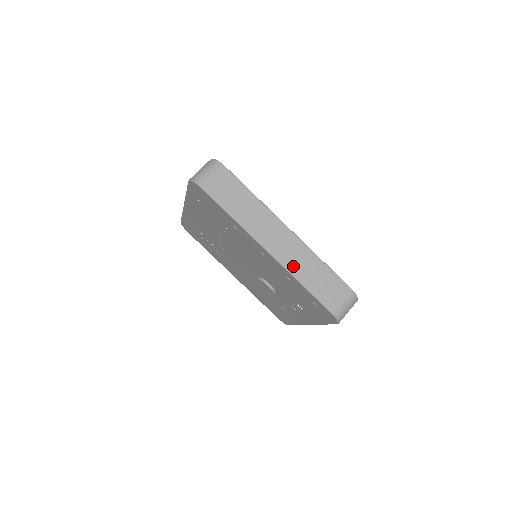
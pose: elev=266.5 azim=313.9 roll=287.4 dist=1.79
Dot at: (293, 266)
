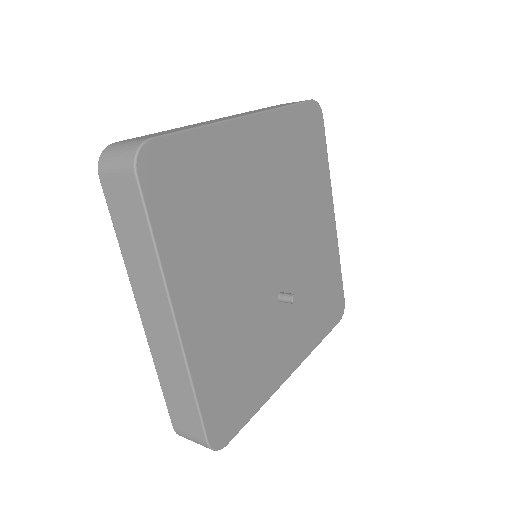
Dot at: (158, 357)
